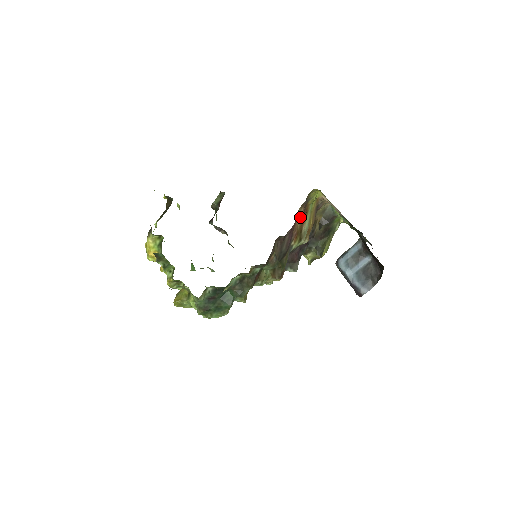
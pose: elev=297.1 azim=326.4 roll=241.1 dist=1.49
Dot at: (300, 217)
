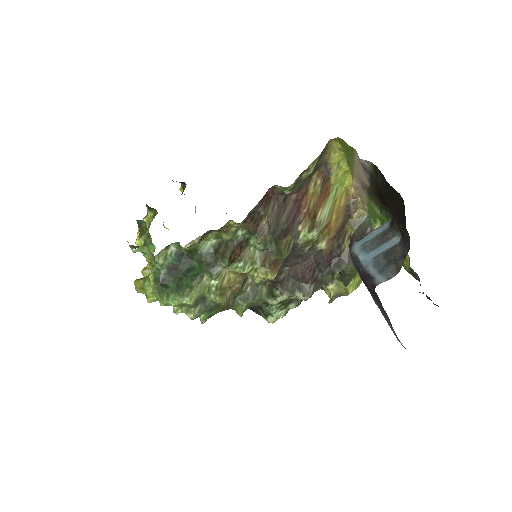
Dot at: (315, 193)
